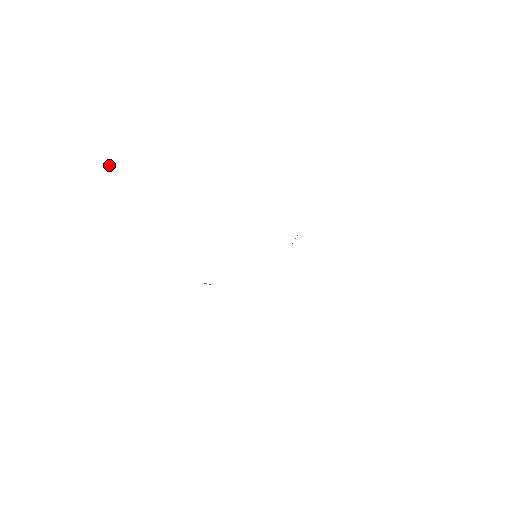
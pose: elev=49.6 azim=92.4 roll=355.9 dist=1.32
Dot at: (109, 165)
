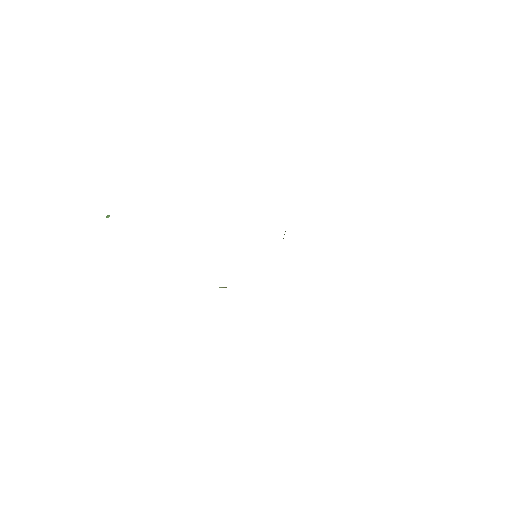
Dot at: (108, 217)
